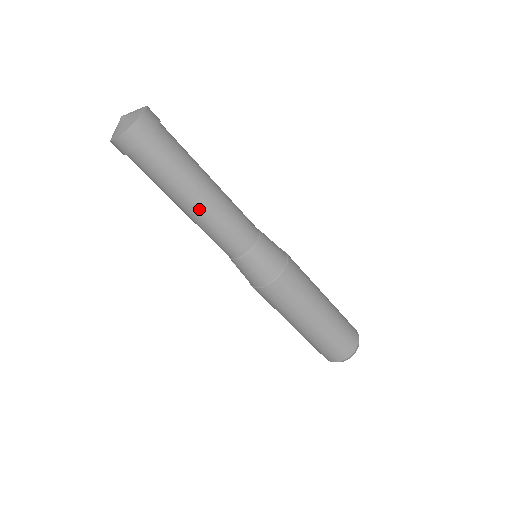
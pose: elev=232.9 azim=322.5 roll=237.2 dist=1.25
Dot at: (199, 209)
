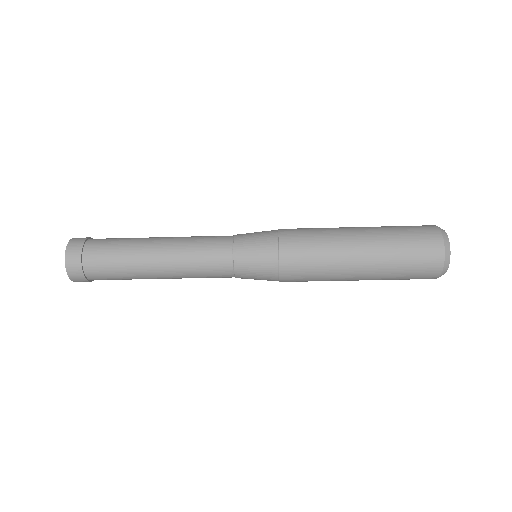
Dot at: (167, 278)
